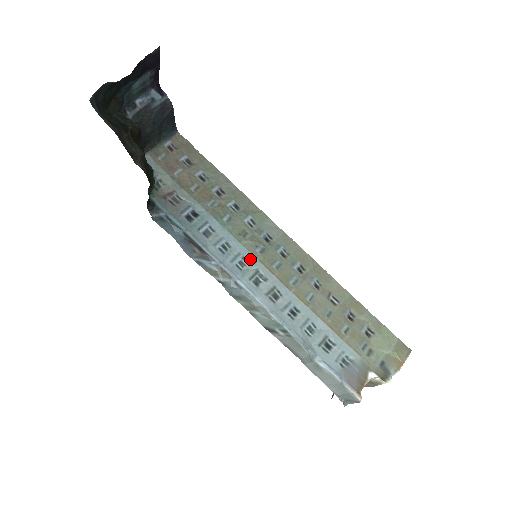
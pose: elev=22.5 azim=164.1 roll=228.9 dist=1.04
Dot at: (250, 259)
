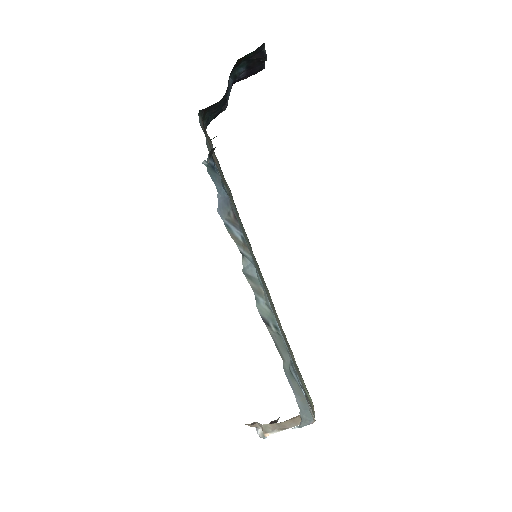
Dot at: (251, 255)
